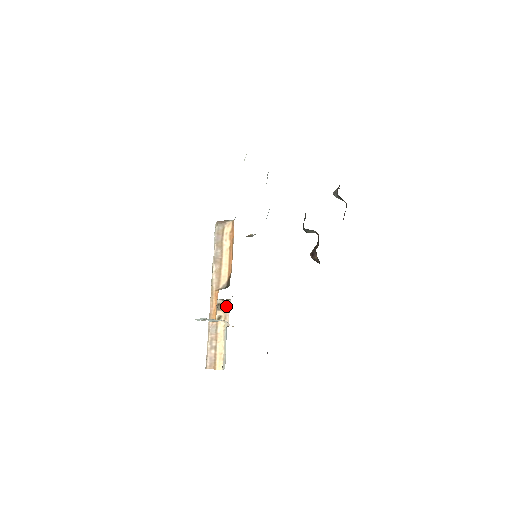
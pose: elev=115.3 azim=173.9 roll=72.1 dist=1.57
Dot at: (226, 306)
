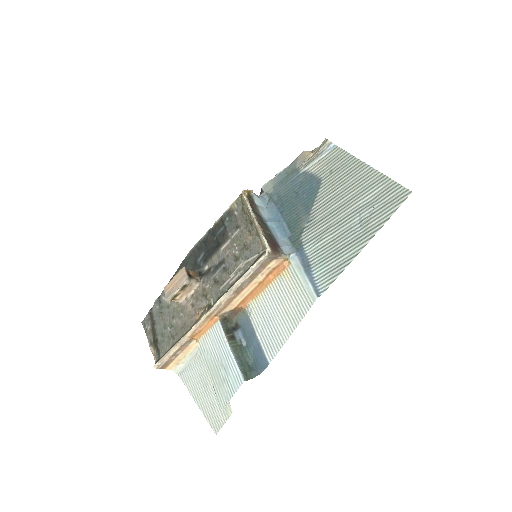
Dot at: (191, 288)
